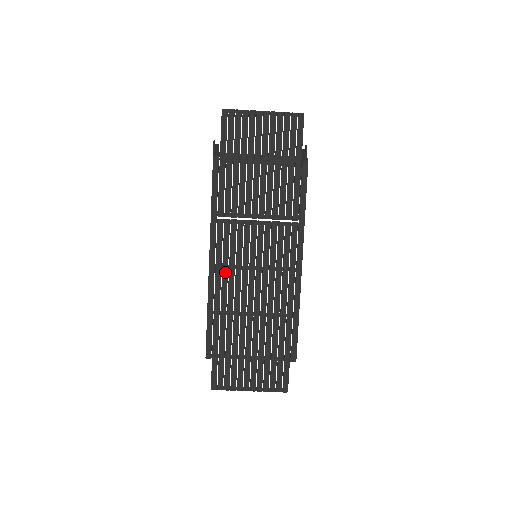
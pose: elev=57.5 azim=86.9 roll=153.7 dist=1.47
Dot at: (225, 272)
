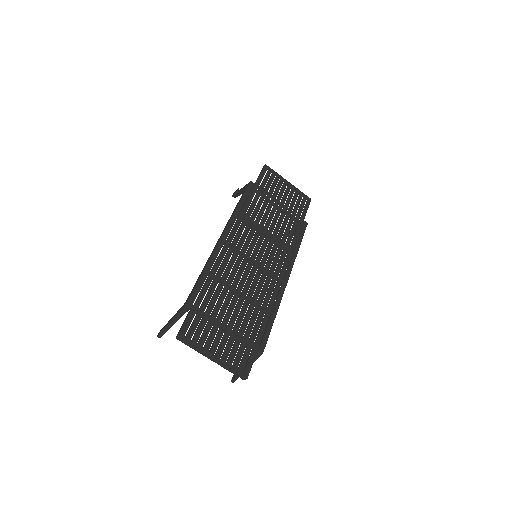
Dot at: (231, 250)
